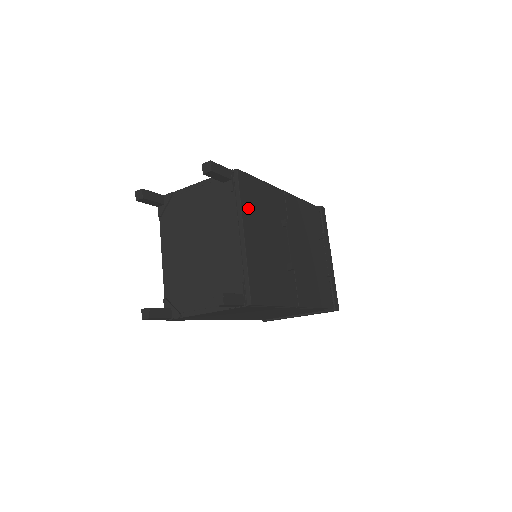
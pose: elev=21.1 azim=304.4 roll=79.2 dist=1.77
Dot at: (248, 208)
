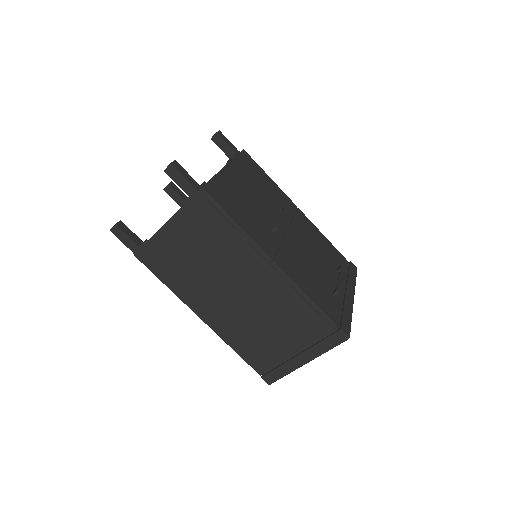
Dot at: (242, 167)
